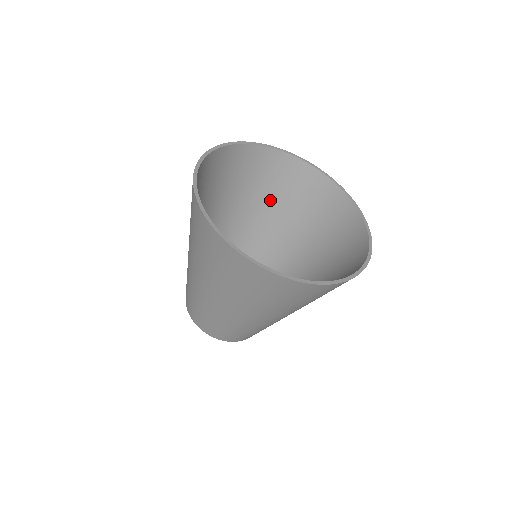
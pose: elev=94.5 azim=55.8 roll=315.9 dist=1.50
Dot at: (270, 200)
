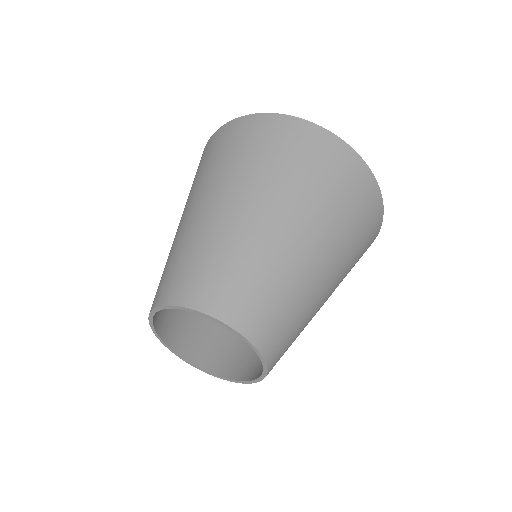
Dot at: occluded
